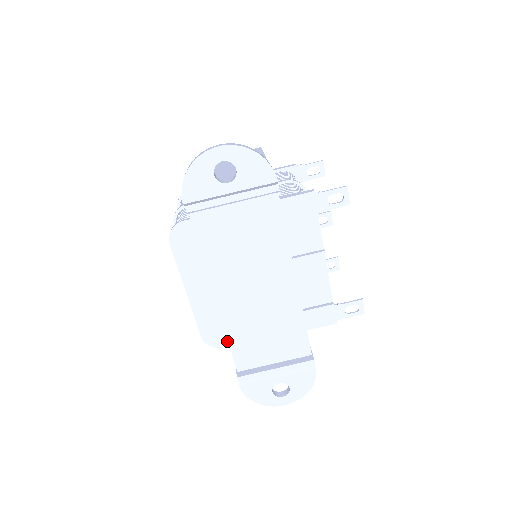
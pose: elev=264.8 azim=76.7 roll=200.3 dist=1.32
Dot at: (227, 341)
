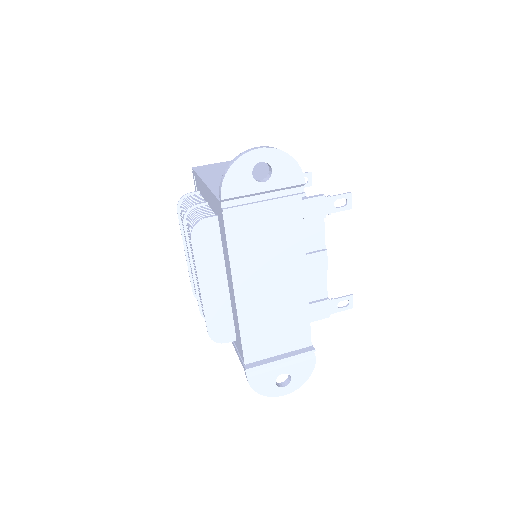
Dot at: (231, 336)
